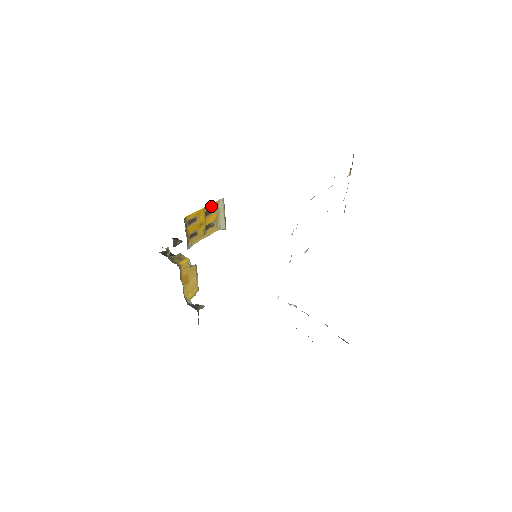
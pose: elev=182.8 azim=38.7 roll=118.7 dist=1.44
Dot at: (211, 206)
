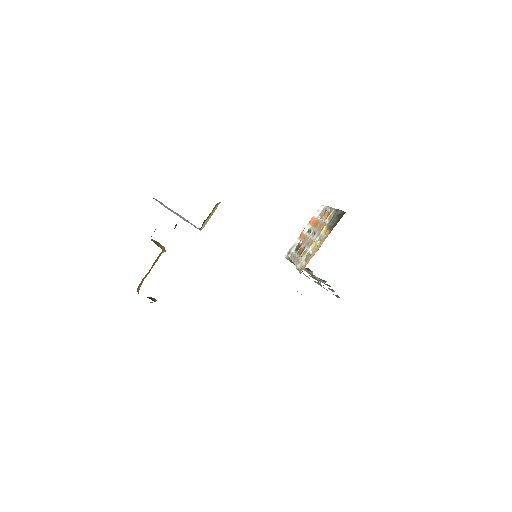
Dot at: occluded
